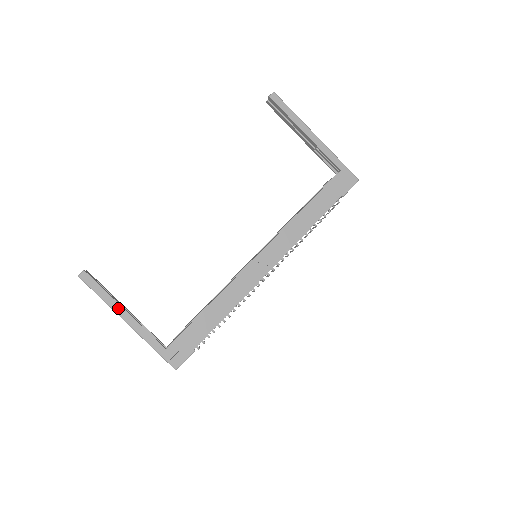
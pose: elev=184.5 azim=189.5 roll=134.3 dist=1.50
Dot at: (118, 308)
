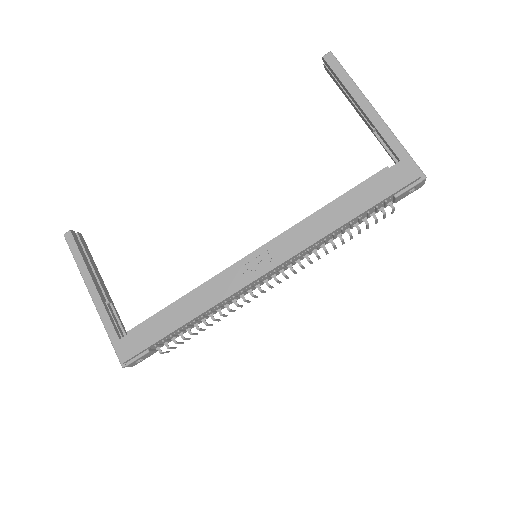
Dot at: (88, 278)
